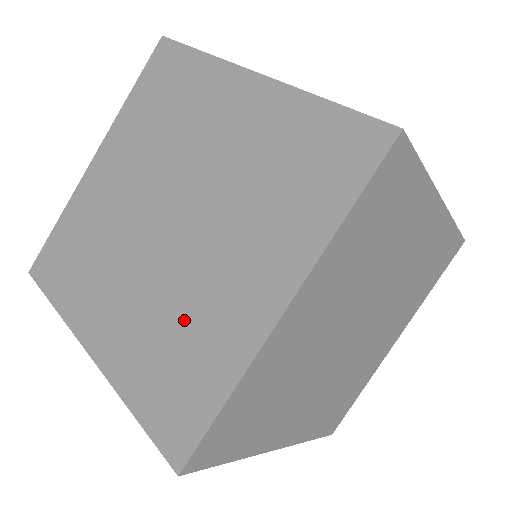
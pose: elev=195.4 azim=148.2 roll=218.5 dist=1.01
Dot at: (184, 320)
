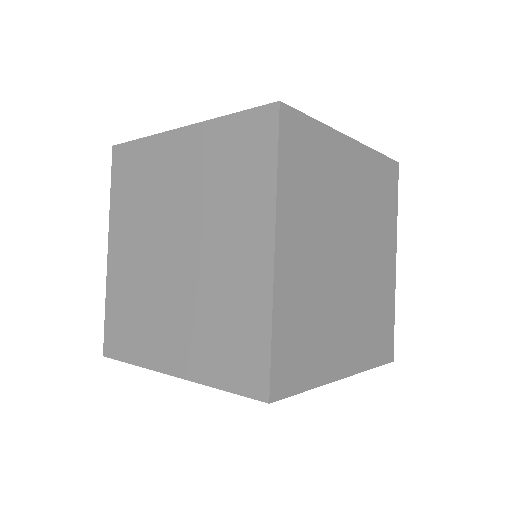
Dot at: (144, 310)
